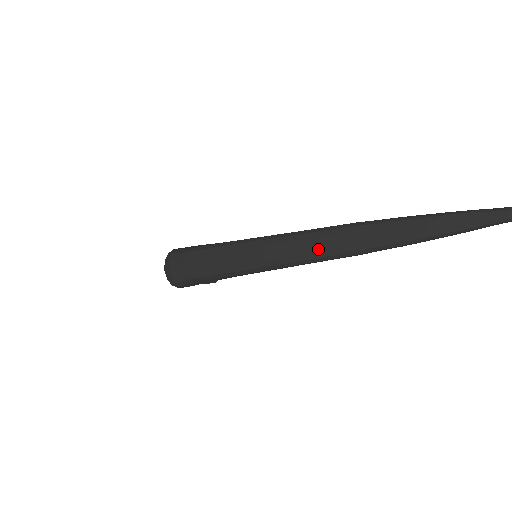
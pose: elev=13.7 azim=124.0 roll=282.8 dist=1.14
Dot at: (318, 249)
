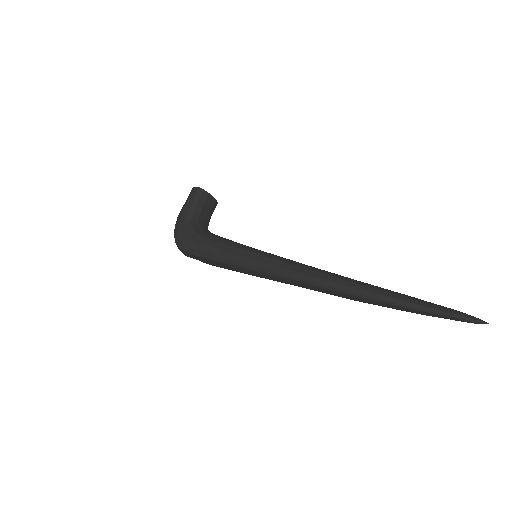
Dot at: (311, 289)
